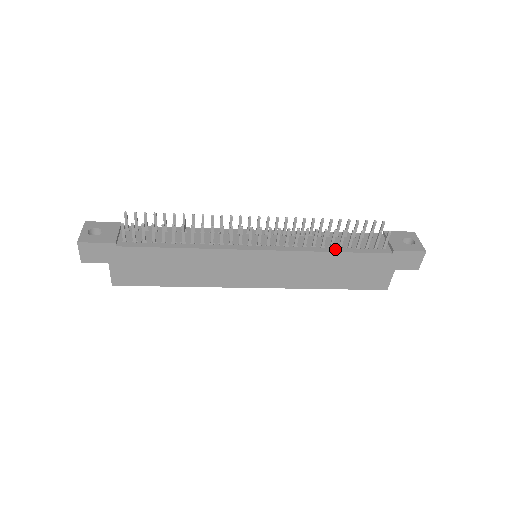
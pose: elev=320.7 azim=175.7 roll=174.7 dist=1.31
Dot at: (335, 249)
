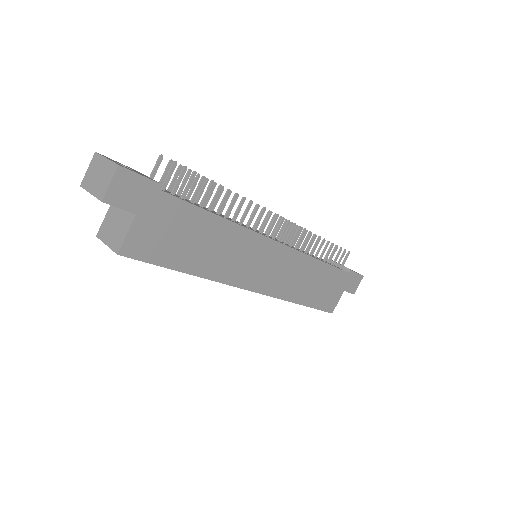
Dot at: (319, 259)
